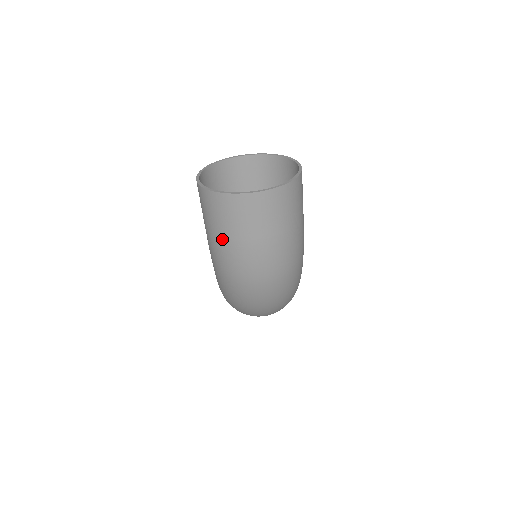
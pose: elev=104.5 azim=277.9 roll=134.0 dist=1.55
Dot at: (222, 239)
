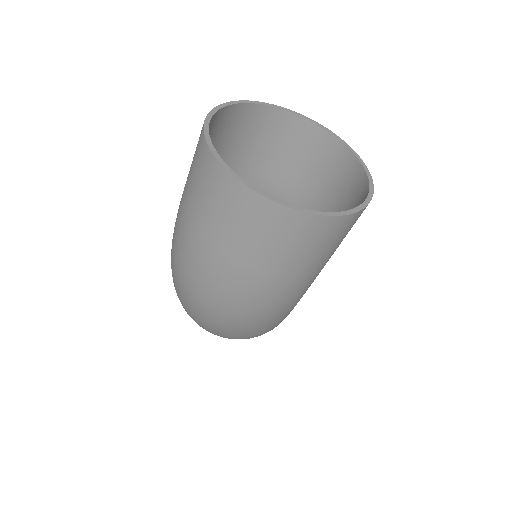
Dot at: (184, 212)
